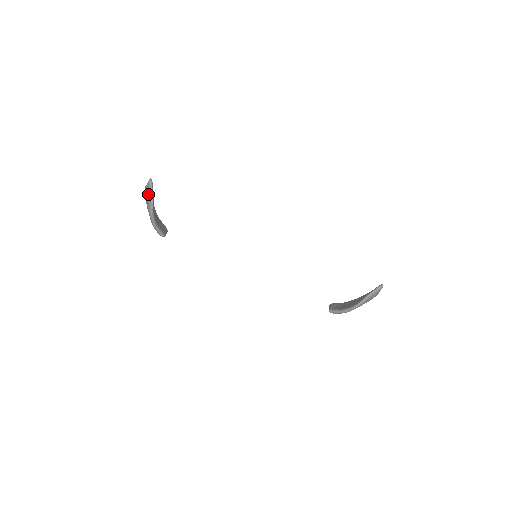
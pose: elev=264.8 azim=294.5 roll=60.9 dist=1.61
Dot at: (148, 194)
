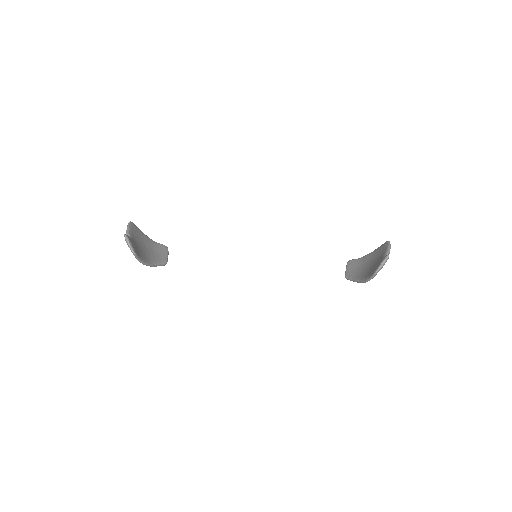
Dot at: occluded
